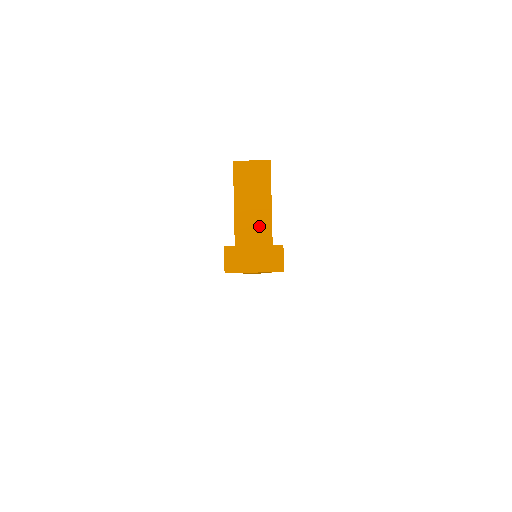
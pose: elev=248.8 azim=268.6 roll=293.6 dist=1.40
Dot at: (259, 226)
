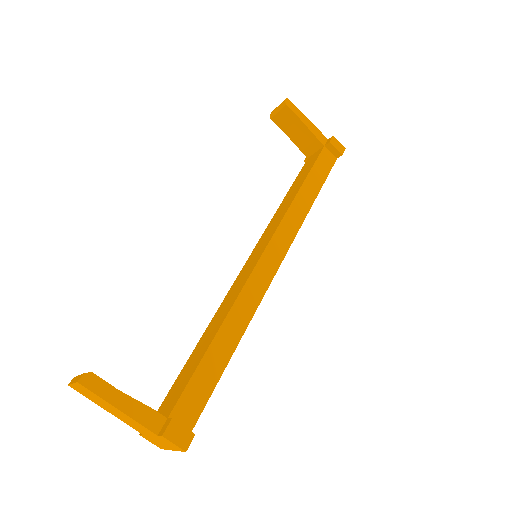
Dot at: (135, 424)
